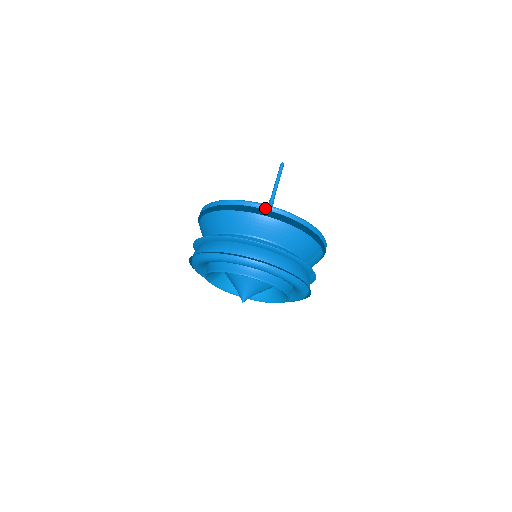
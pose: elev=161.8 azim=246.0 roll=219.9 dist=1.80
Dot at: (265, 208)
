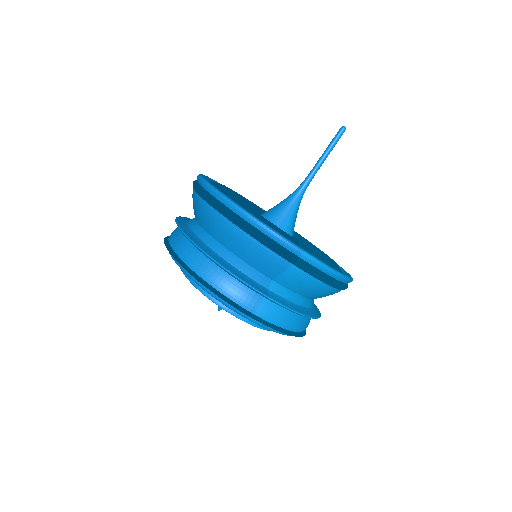
Dot at: (205, 187)
